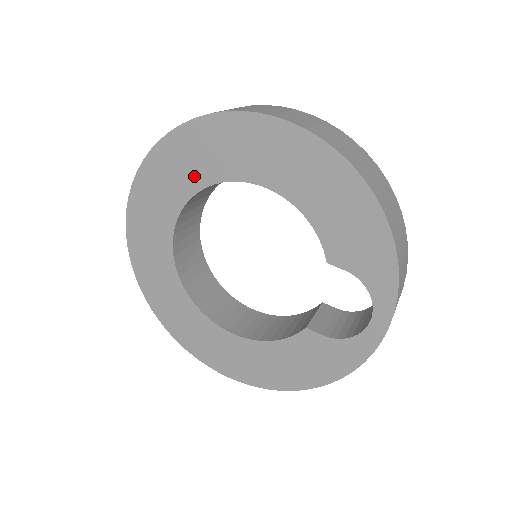
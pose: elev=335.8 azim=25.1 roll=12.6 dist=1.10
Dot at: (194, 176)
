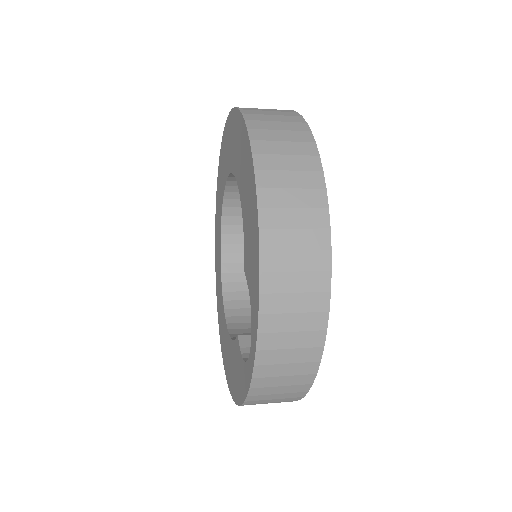
Dot at: (227, 165)
